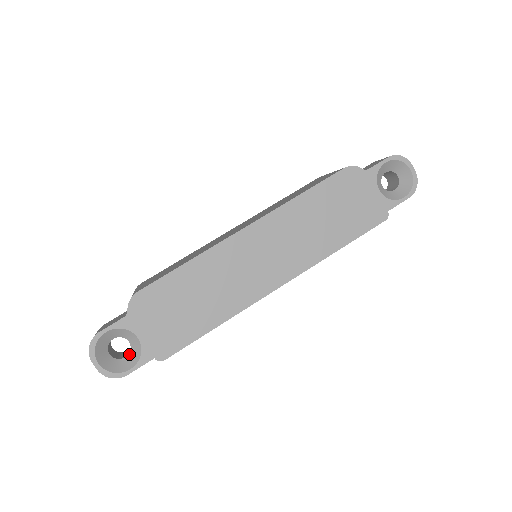
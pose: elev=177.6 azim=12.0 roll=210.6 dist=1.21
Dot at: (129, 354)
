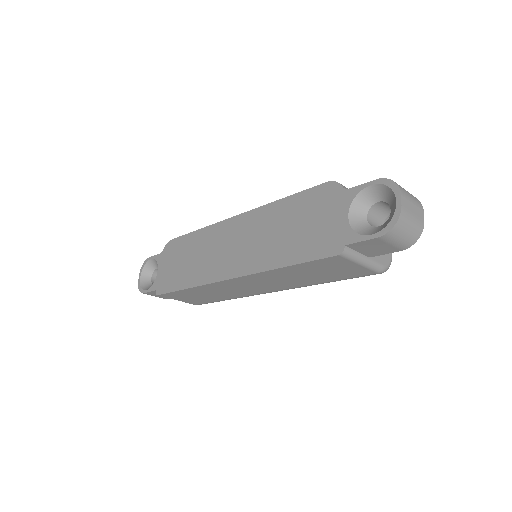
Dot at: occluded
